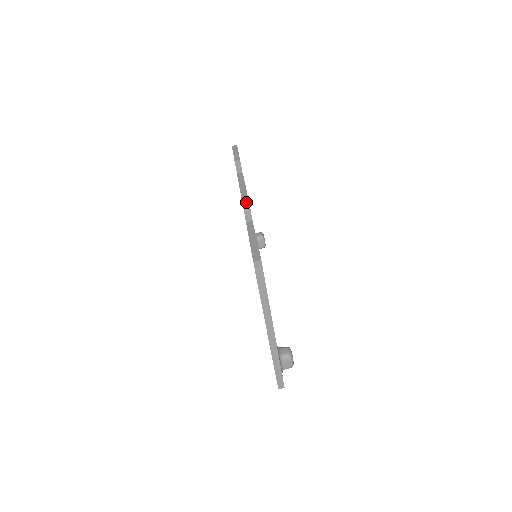
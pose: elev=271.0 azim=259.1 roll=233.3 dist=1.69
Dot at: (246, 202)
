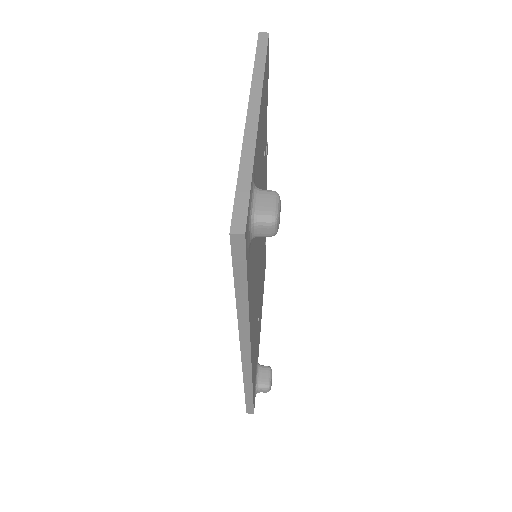
Dot at: occluded
